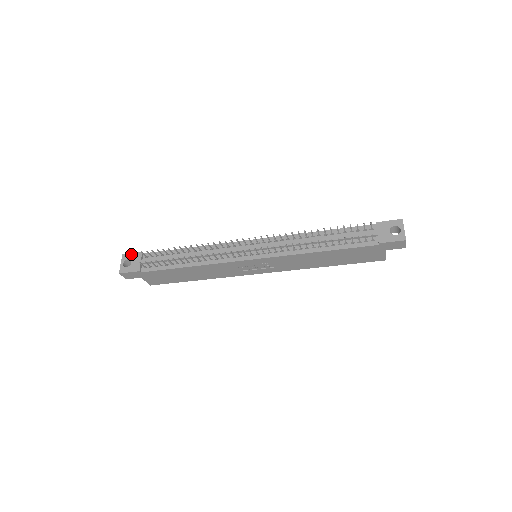
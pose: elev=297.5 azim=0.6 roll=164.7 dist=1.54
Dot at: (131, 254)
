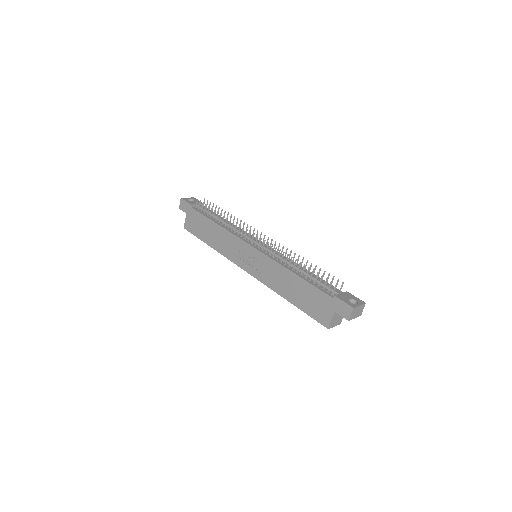
Dot at: (198, 200)
